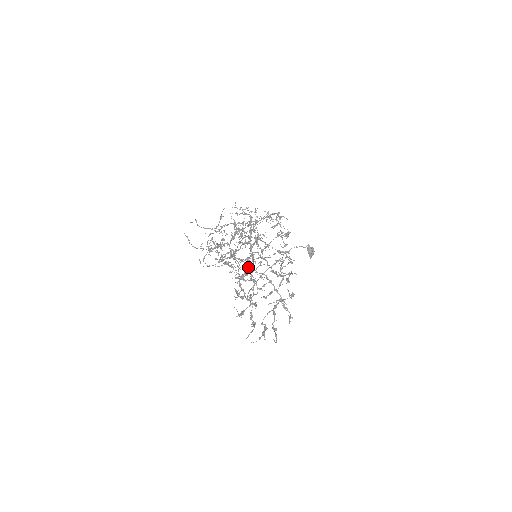
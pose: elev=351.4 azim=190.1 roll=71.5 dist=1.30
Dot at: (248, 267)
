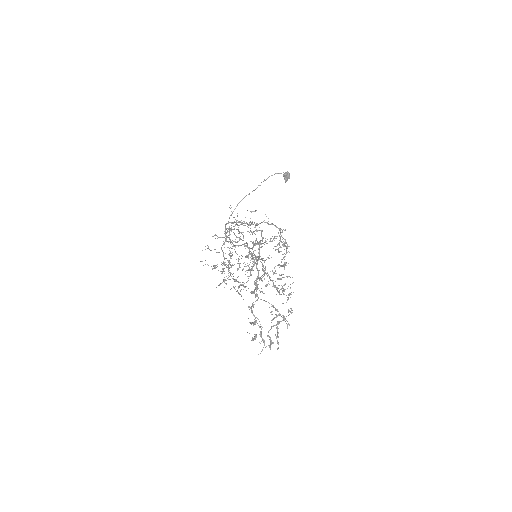
Dot at: (239, 231)
